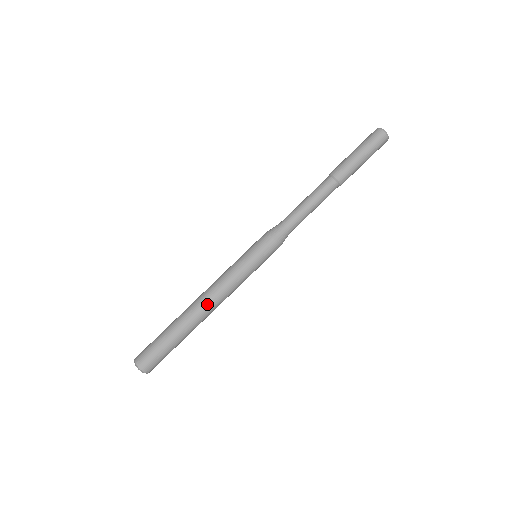
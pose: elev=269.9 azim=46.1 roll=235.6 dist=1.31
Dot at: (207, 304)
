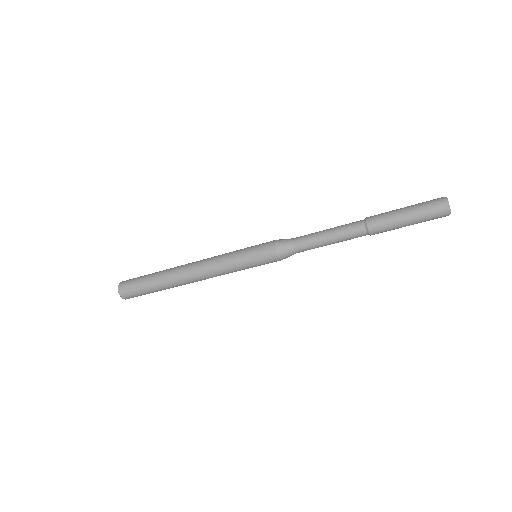
Dot at: (192, 273)
